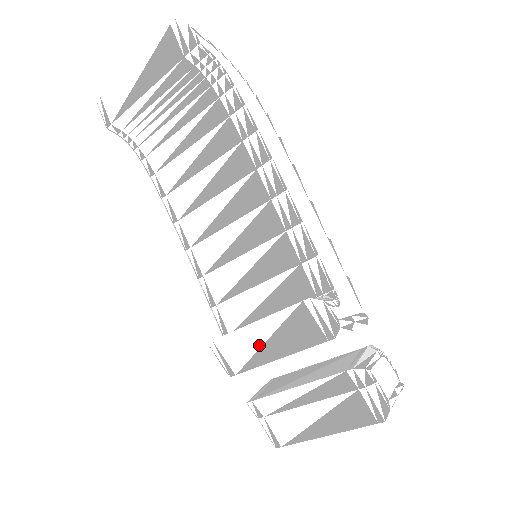
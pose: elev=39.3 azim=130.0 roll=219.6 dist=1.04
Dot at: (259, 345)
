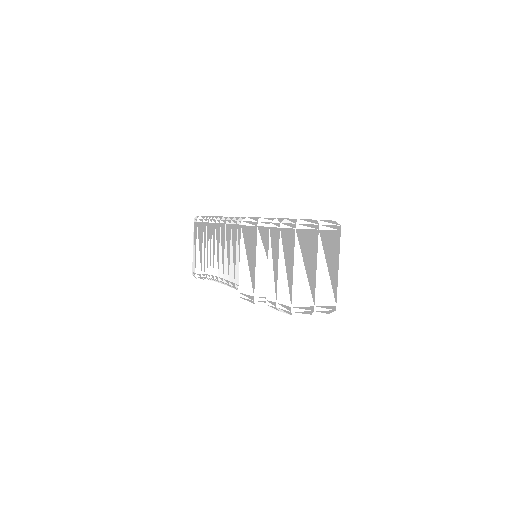
Dot at: (248, 267)
